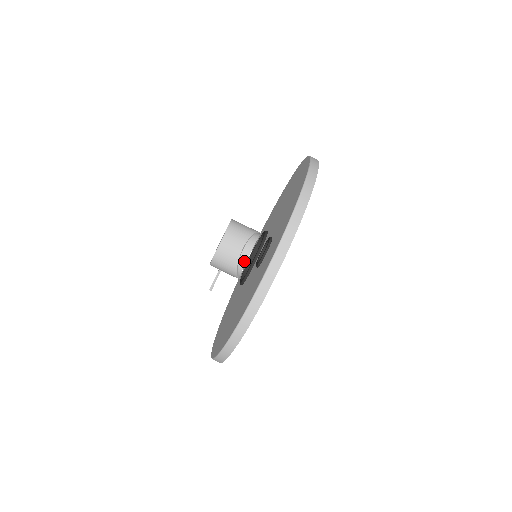
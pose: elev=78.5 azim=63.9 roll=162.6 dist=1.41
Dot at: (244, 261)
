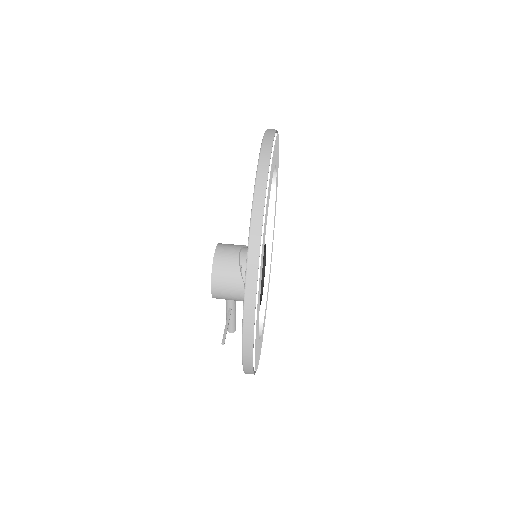
Dot at: occluded
